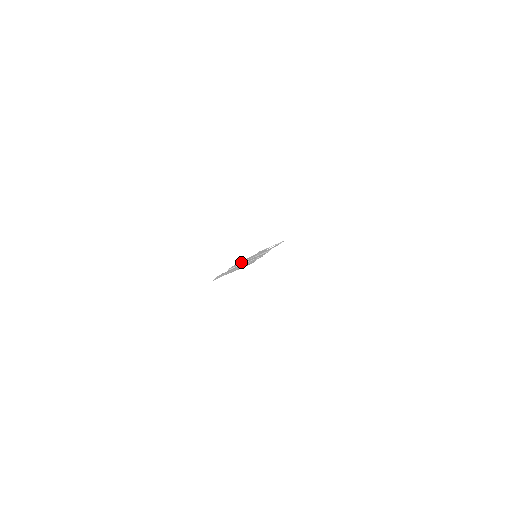
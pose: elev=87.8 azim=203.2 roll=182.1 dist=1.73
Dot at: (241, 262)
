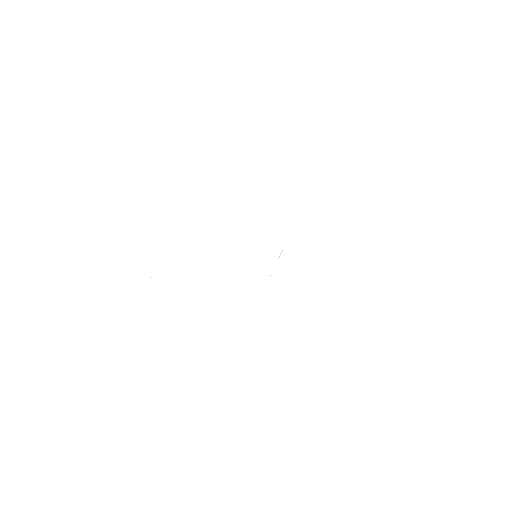
Dot at: occluded
